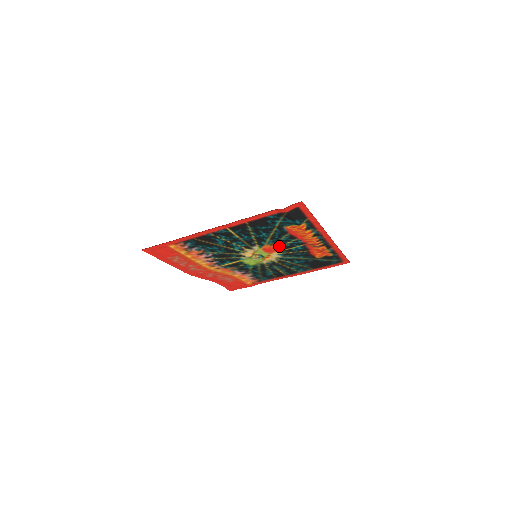
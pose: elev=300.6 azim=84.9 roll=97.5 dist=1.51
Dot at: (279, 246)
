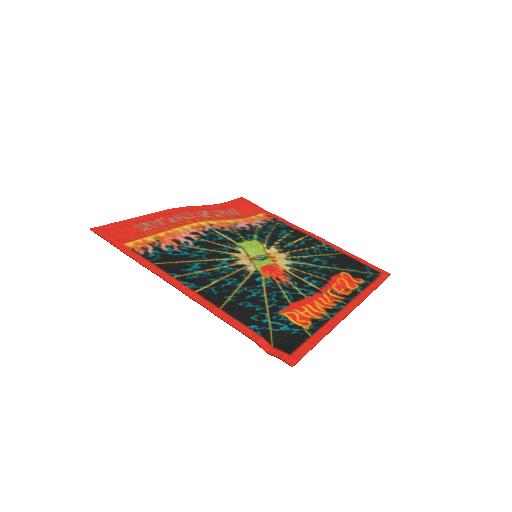
Dot at: (283, 278)
